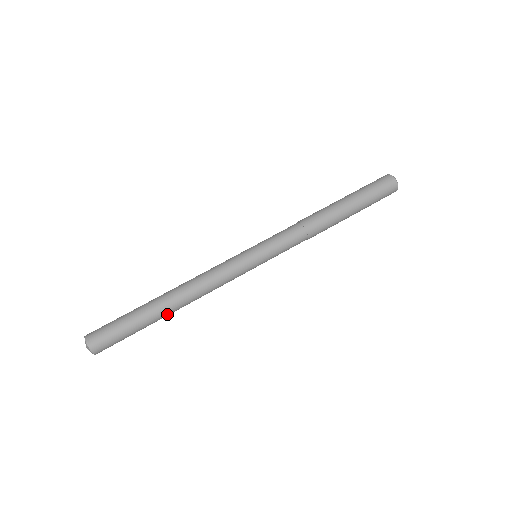
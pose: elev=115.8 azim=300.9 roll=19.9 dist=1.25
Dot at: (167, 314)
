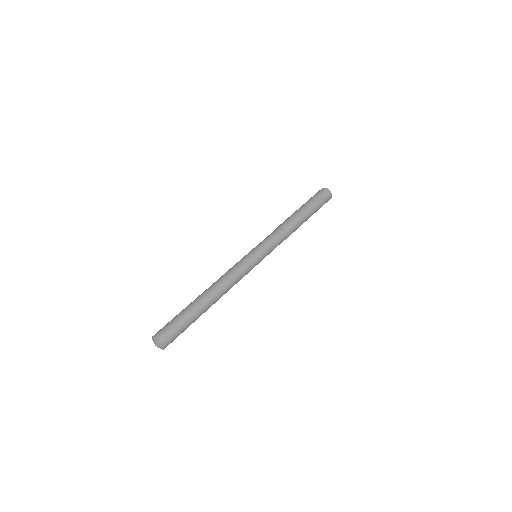
Dot at: (206, 303)
